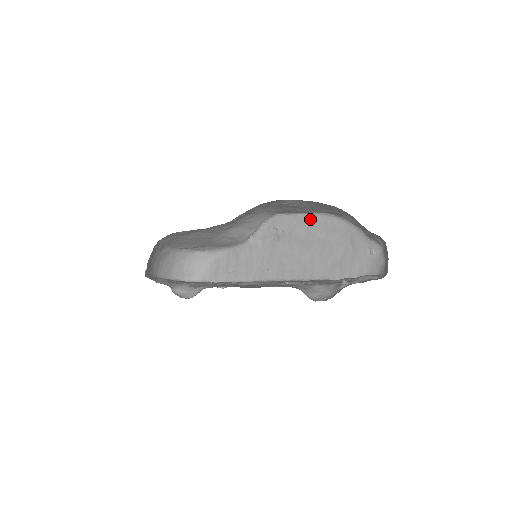
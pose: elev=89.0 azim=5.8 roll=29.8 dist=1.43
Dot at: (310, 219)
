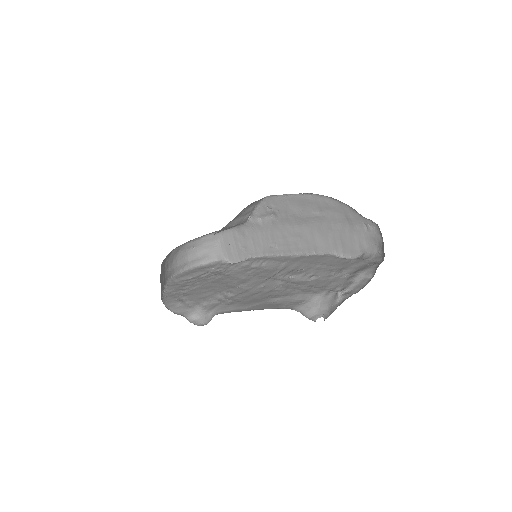
Dot at: (301, 199)
